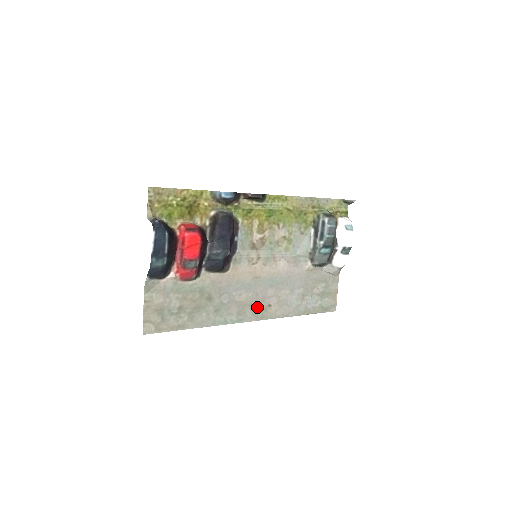
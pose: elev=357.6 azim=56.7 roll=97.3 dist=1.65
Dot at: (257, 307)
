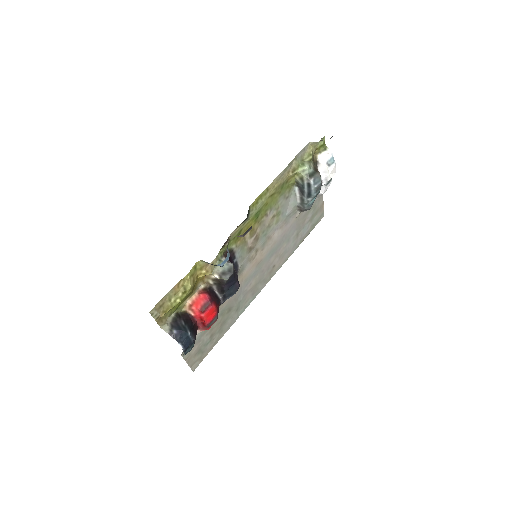
Dot at: (265, 277)
